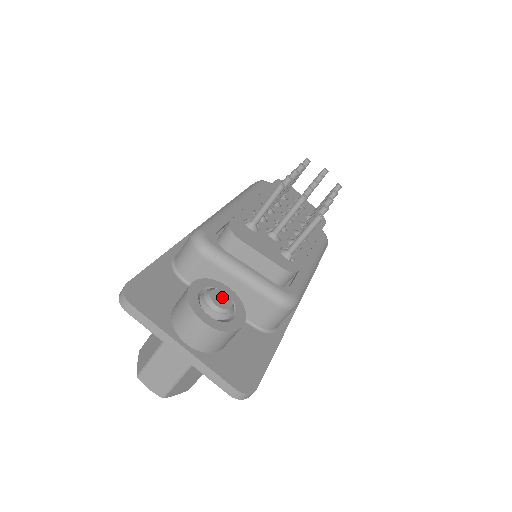
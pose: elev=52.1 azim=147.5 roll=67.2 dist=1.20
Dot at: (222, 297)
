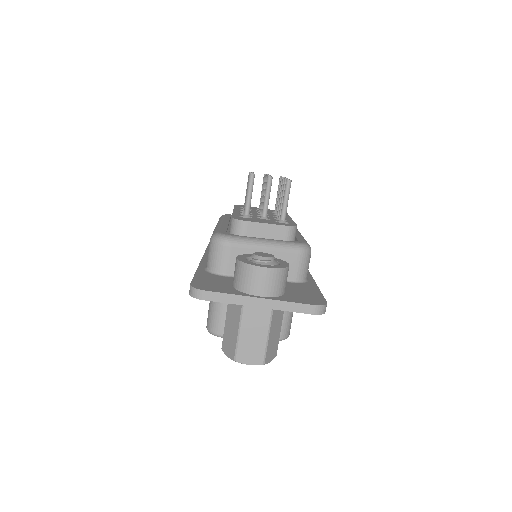
Dot at: (263, 254)
